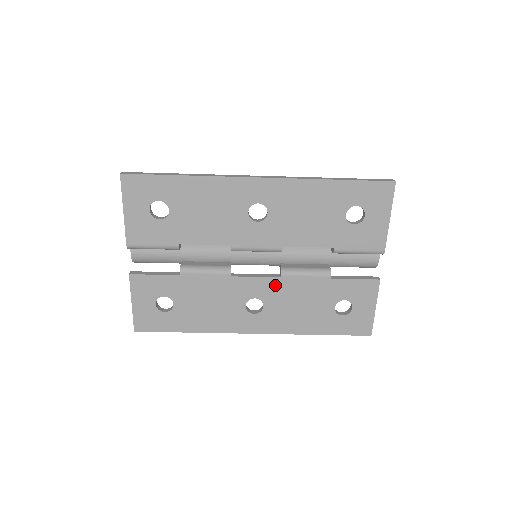
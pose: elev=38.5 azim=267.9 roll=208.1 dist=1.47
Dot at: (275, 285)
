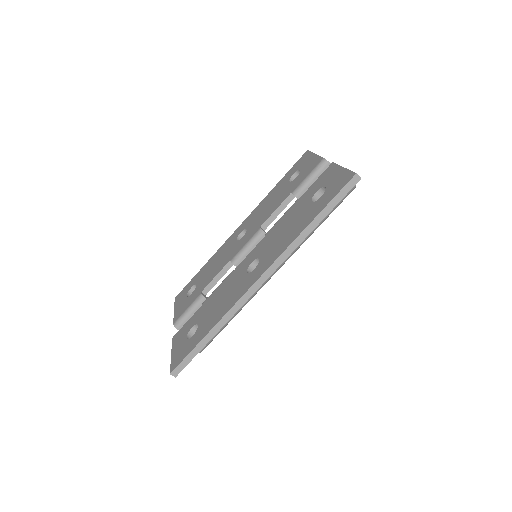
Dot at: (263, 243)
